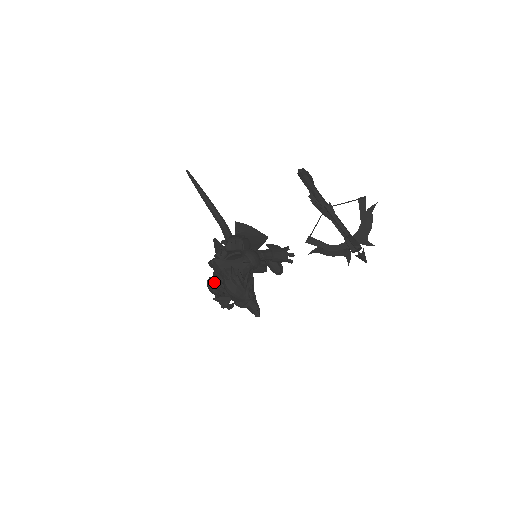
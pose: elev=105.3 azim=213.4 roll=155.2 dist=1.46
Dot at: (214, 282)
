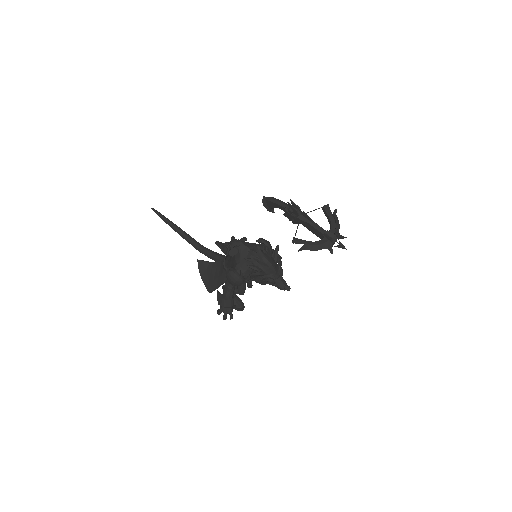
Dot at: (241, 265)
